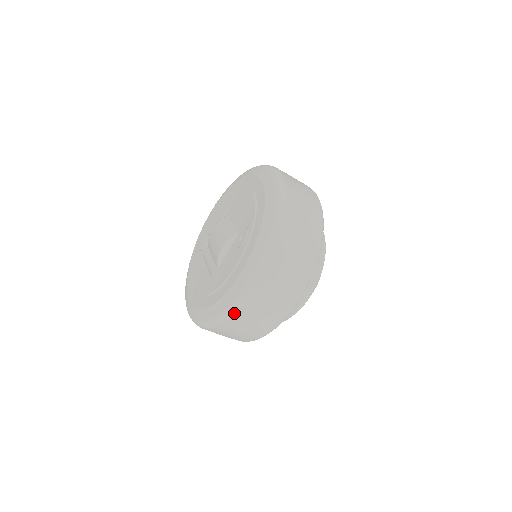
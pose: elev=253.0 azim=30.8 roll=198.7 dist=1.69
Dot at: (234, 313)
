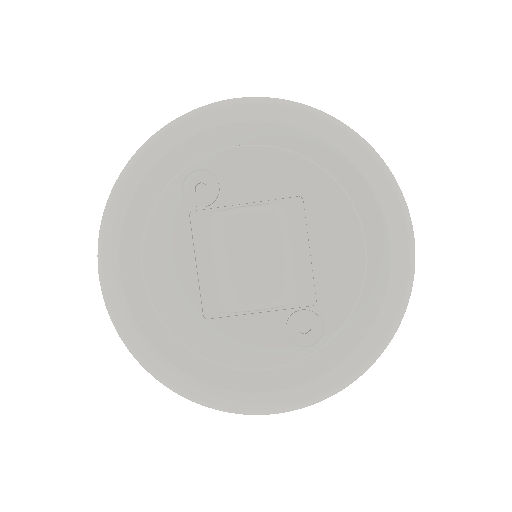
Dot at: occluded
